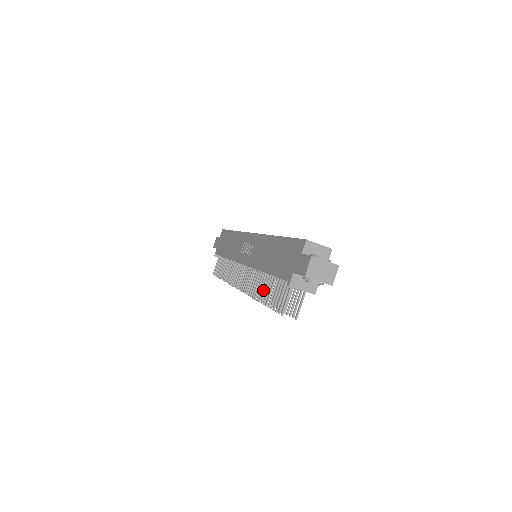
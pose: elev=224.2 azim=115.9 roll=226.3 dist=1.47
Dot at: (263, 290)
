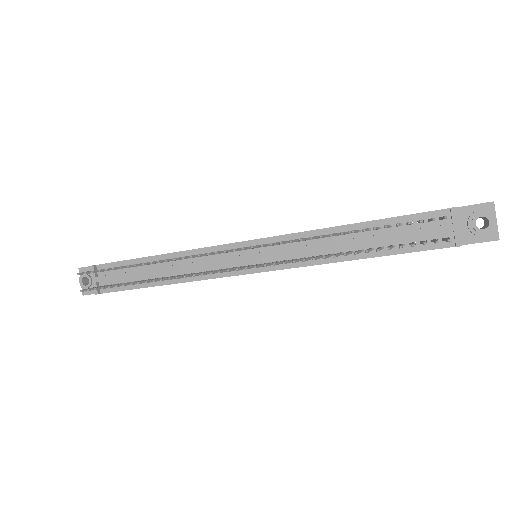
Dot at: (345, 233)
